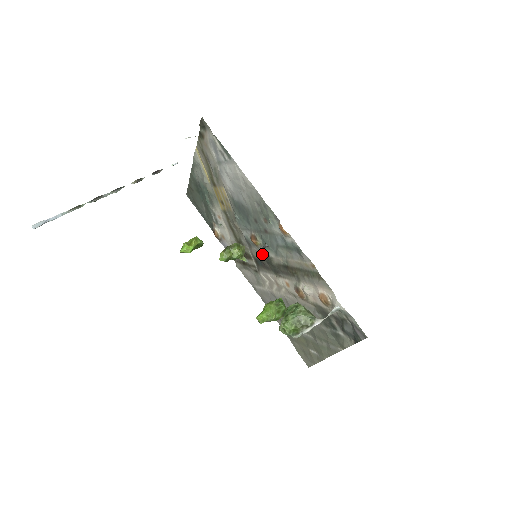
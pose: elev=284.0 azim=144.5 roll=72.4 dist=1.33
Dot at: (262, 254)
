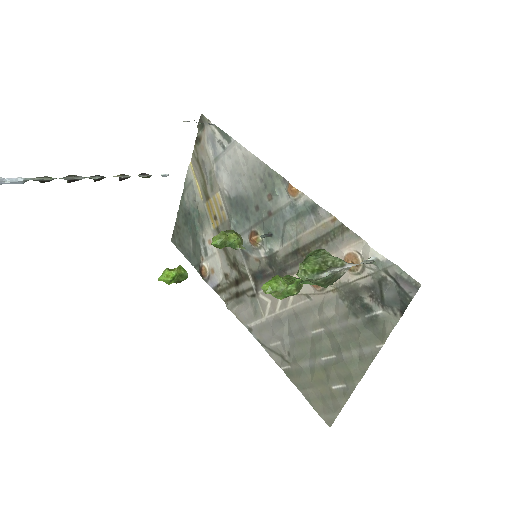
Dot at: (263, 257)
